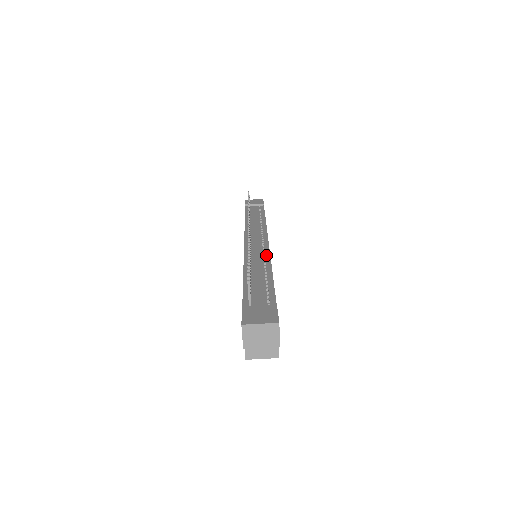
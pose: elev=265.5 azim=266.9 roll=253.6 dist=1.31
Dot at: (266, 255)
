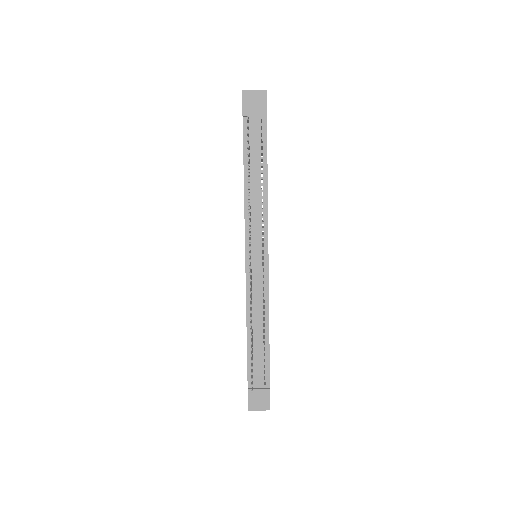
Dot at: (265, 295)
